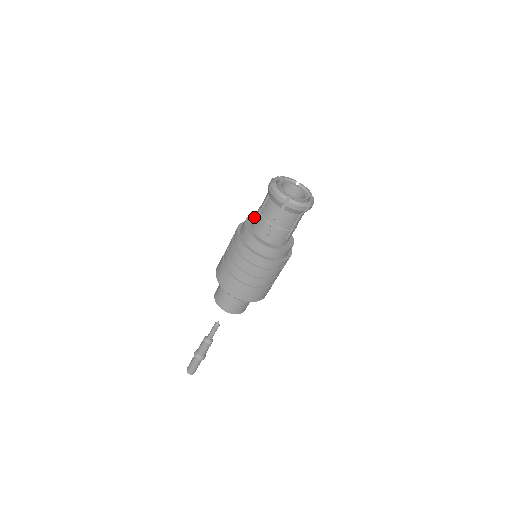
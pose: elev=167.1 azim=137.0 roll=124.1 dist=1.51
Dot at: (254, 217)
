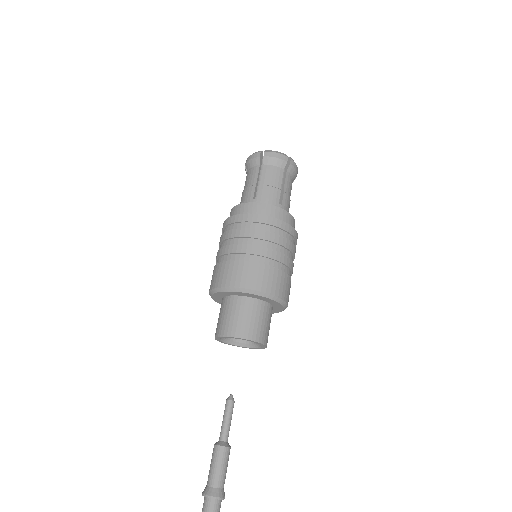
Dot at: occluded
